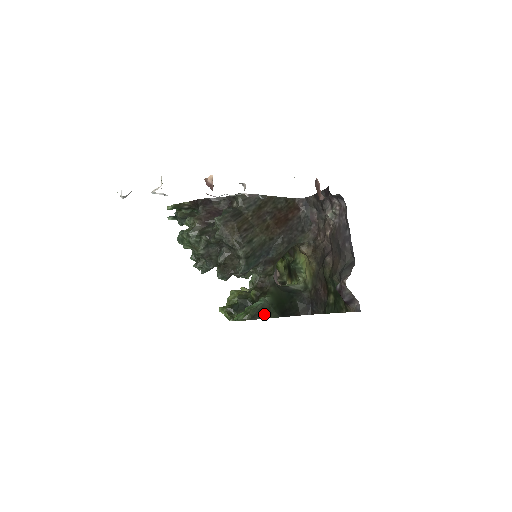
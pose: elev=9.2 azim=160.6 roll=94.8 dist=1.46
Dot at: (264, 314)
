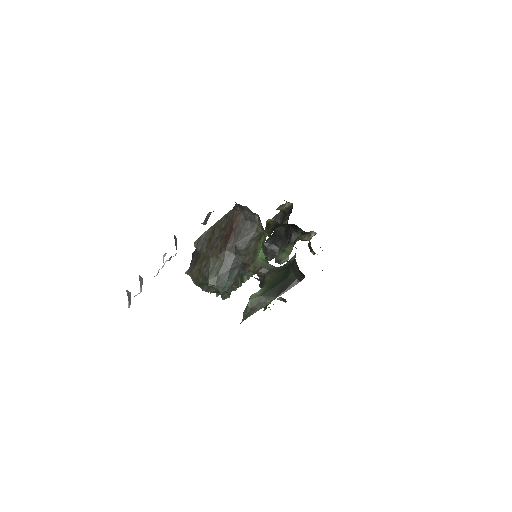
Dot at: (259, 306)
